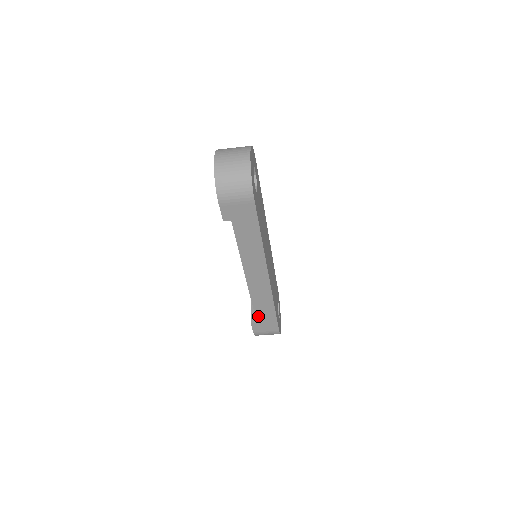
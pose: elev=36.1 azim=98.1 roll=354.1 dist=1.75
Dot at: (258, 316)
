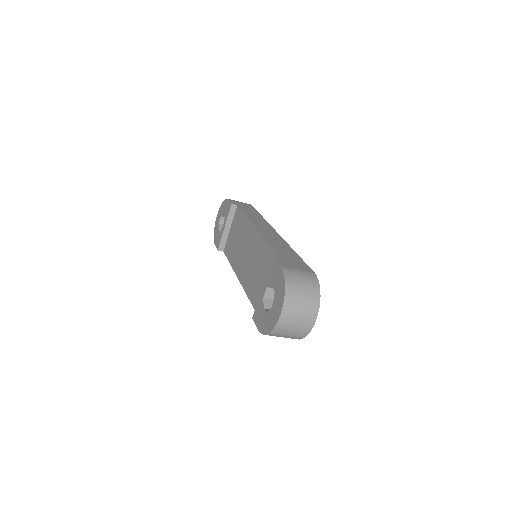
Dot at: occluded
